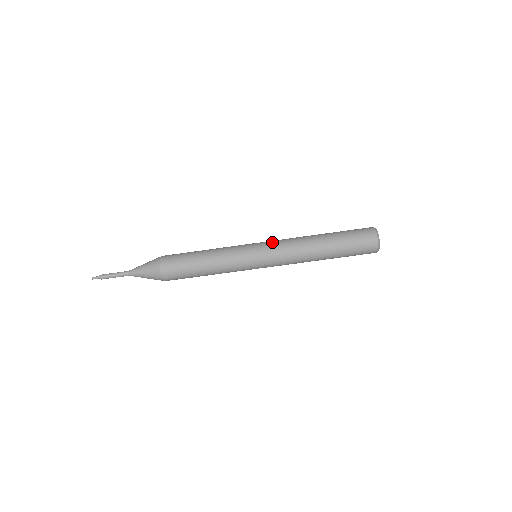
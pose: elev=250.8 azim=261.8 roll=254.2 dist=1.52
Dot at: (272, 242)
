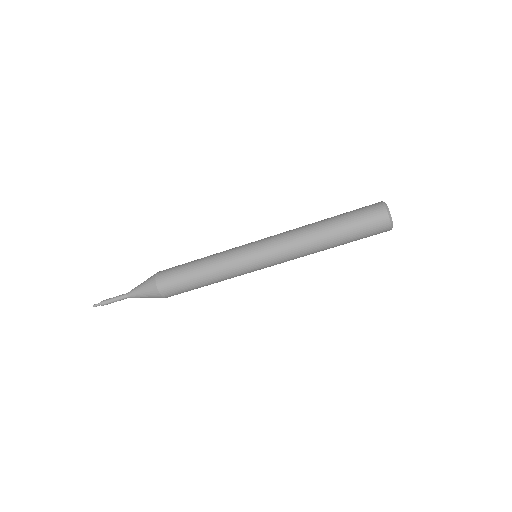
Dot at: (270, 240)
